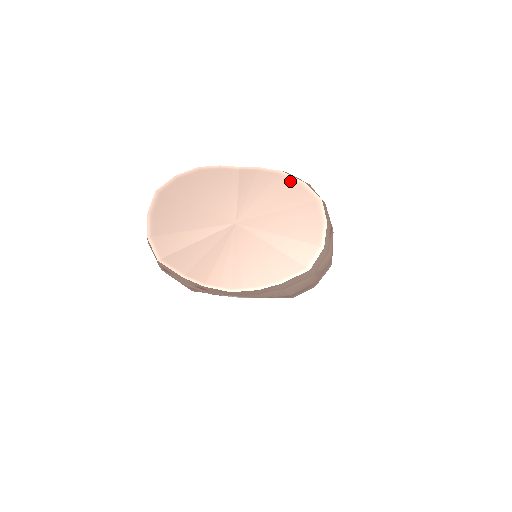
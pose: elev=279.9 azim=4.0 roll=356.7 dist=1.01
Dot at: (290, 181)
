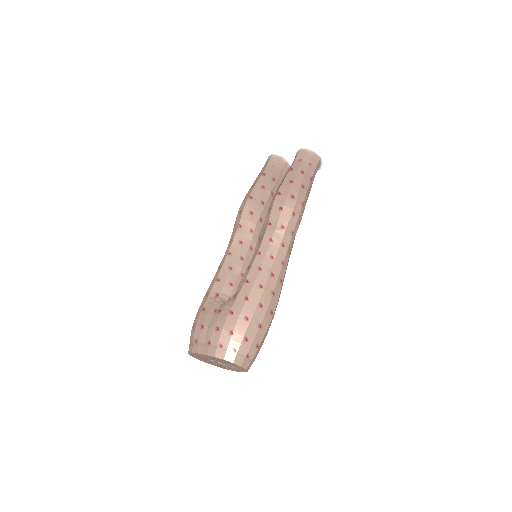
Dot at: (220, 359)
